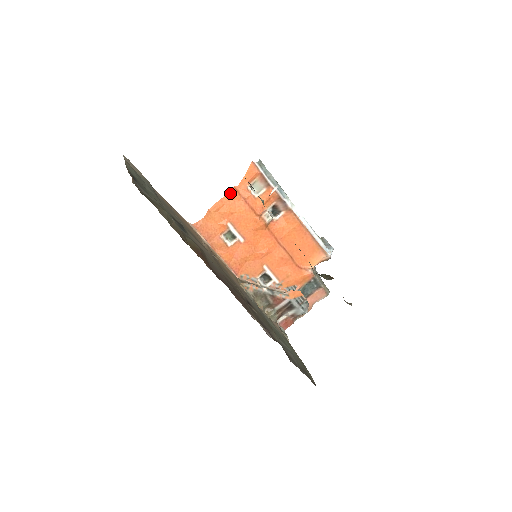
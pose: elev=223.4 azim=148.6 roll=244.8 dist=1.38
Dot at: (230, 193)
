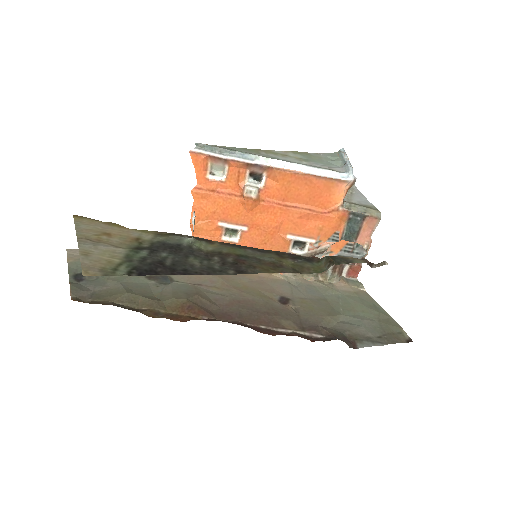
Dot at: (196, 196)
